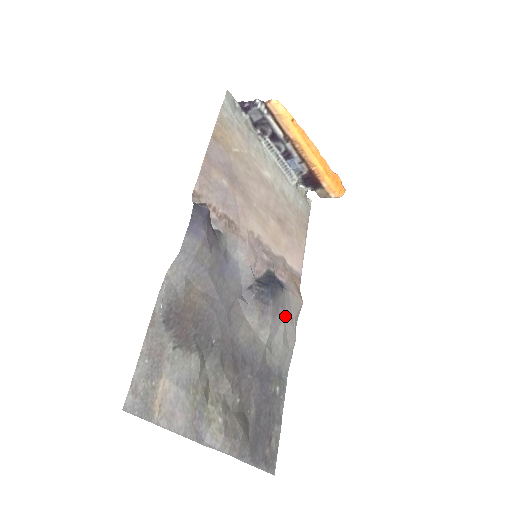
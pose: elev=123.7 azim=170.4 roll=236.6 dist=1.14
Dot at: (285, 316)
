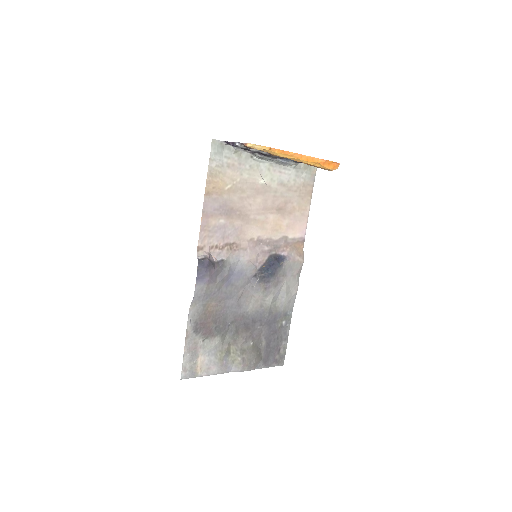
Dot at: (287, 279)
